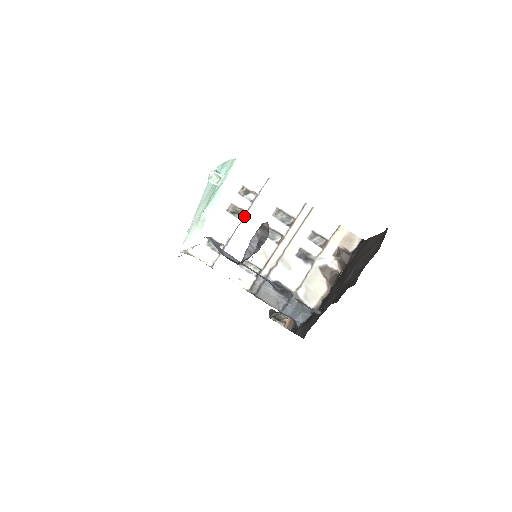
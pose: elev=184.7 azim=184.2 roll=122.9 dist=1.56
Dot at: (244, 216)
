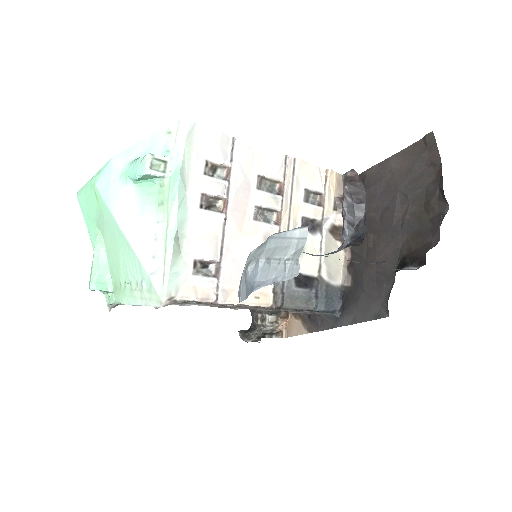
Dot at: (226, 205)
